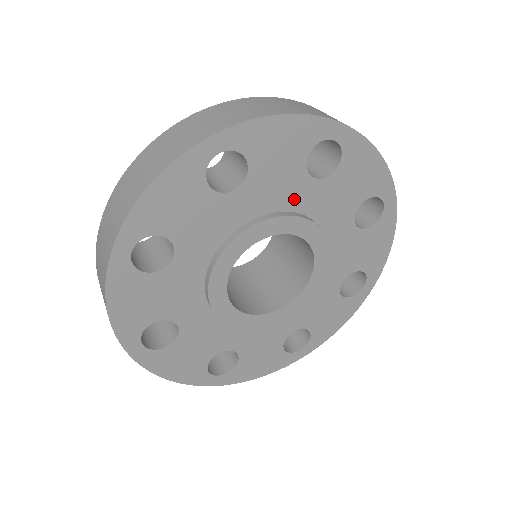
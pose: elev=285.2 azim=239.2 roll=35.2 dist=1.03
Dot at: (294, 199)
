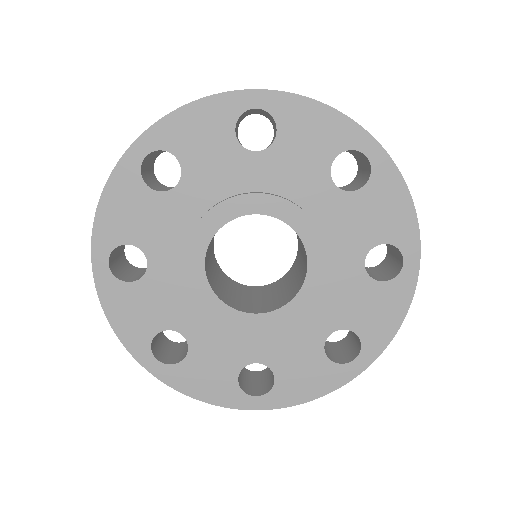
Dot at: (308, 195)
